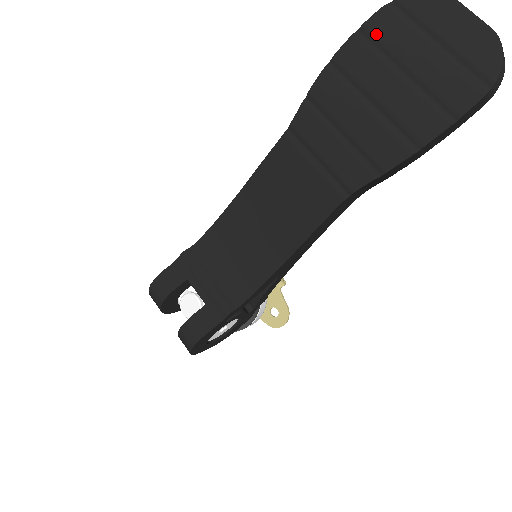
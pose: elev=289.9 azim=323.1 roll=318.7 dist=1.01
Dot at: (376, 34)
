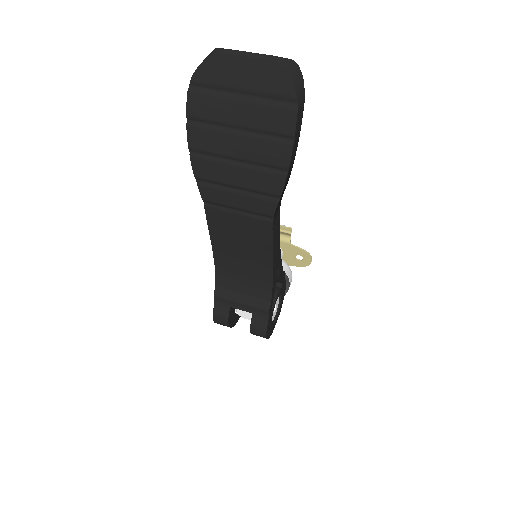
Dot at: (200, 116)
